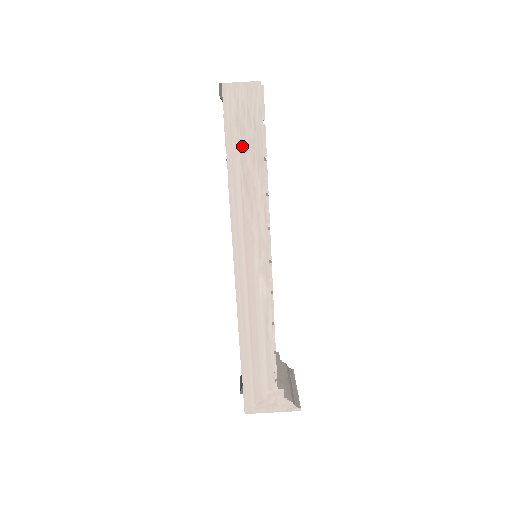
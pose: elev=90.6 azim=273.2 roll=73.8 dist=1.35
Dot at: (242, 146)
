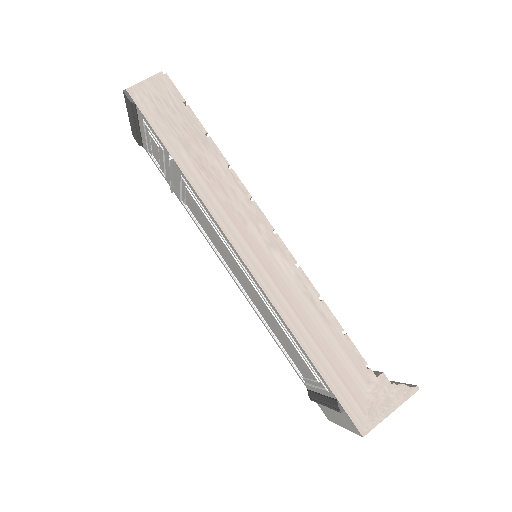
Dot at: (178, 135)
